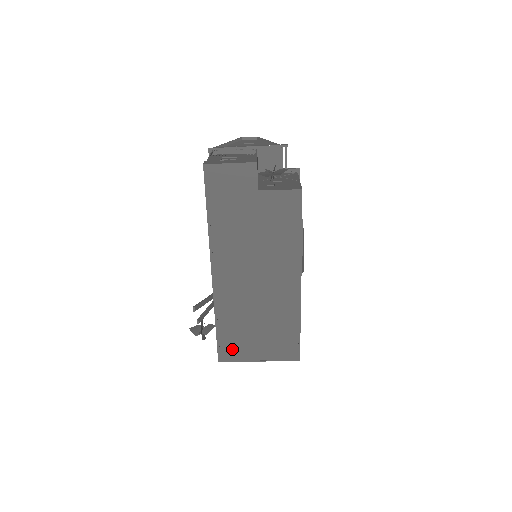
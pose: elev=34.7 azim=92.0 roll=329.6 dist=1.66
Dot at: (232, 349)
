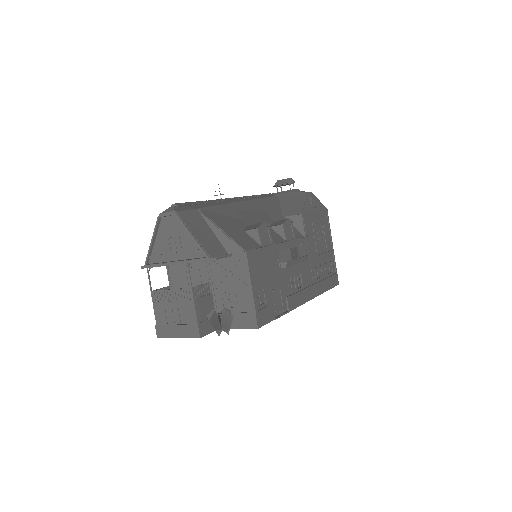
Dot at: occluded
